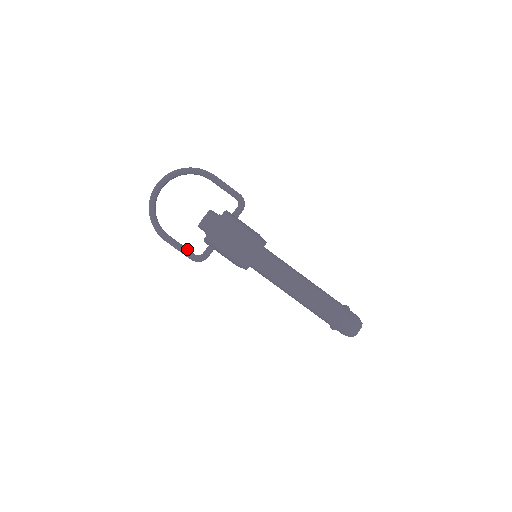
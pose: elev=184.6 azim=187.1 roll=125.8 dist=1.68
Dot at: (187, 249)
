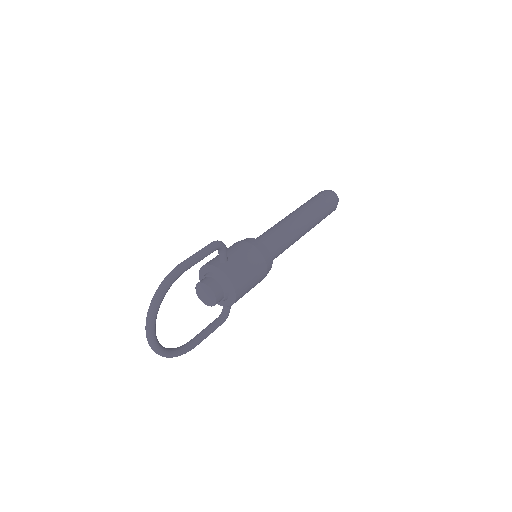
Dot at: (214, 325)
